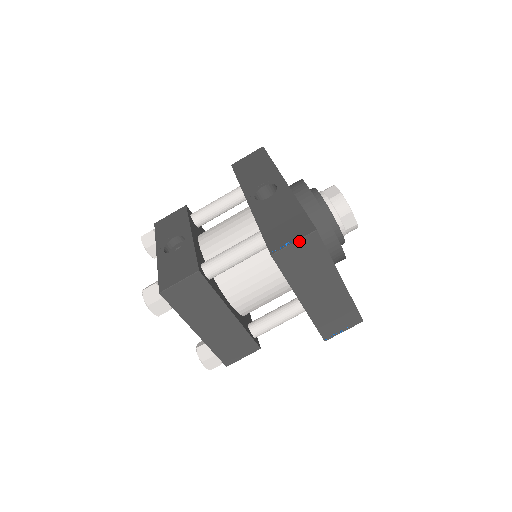
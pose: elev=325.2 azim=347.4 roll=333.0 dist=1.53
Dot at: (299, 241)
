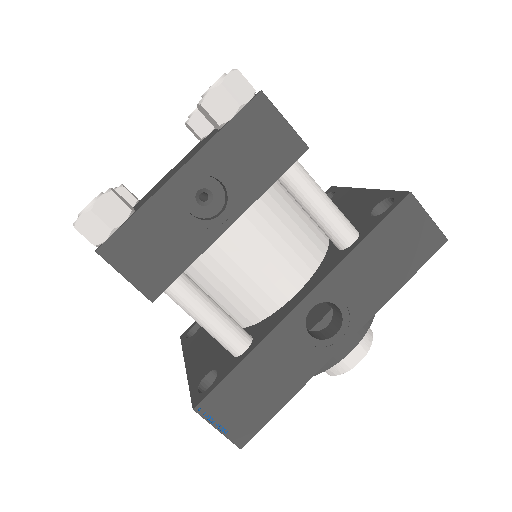
Dot at: (222, 433)
